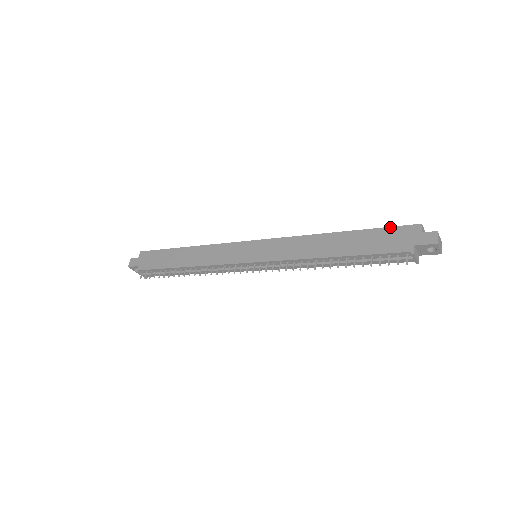
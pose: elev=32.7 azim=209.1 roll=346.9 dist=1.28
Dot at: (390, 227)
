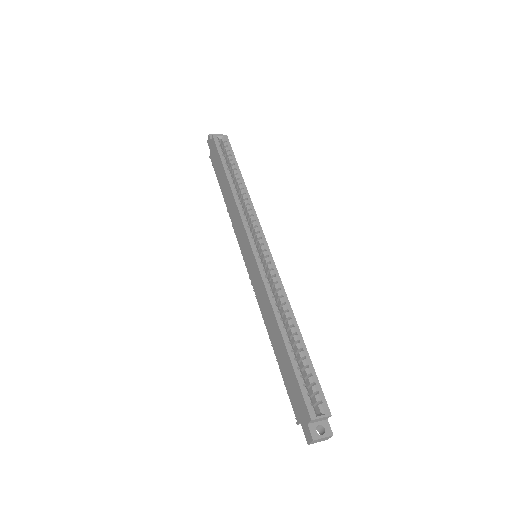
Dot at: (299, 387)
